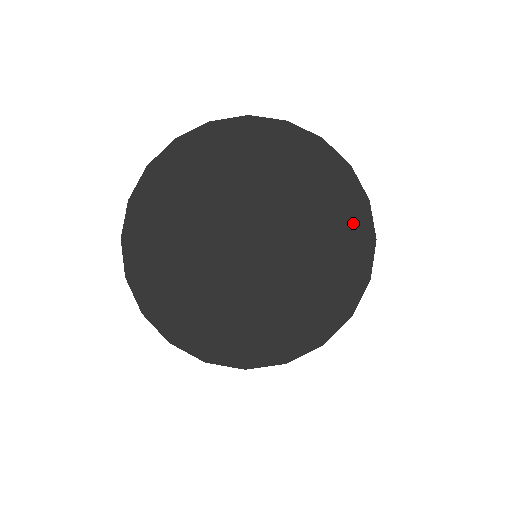
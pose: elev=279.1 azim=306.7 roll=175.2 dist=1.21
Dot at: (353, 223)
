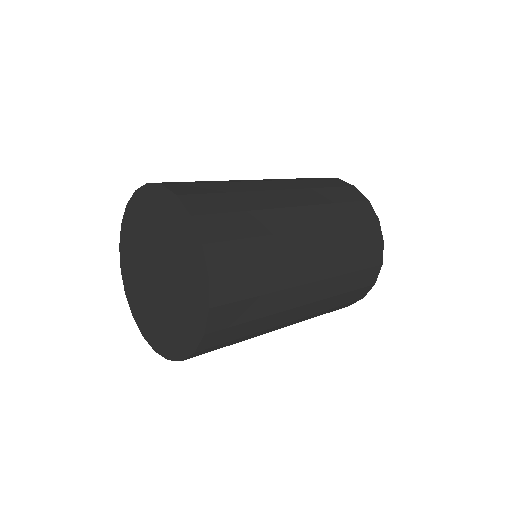
Dot at: (183, 343)
